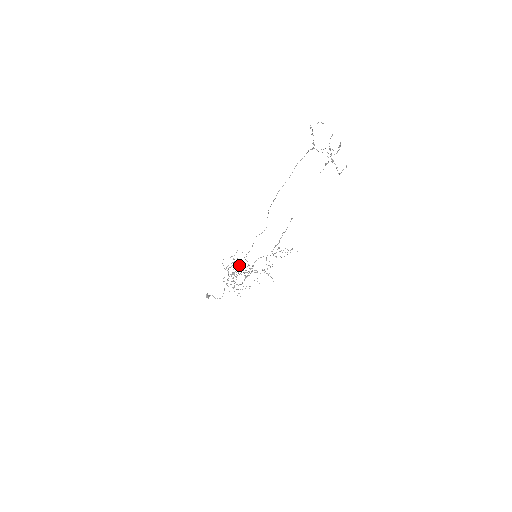
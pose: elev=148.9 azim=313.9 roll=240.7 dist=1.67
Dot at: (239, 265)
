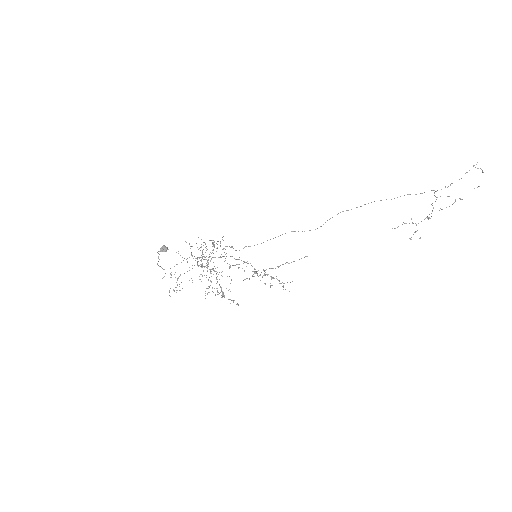
Dot at: occluded
